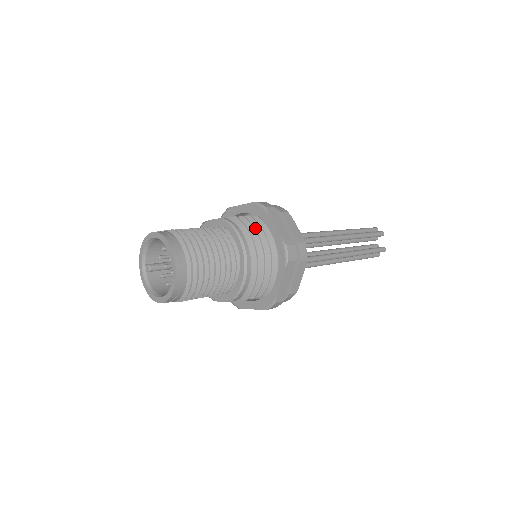
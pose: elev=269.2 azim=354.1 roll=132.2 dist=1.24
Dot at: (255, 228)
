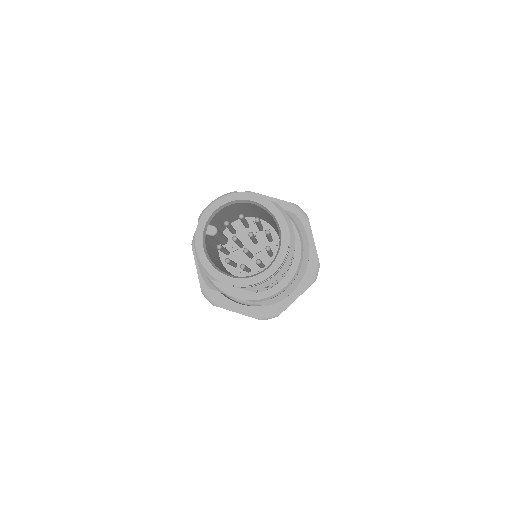
Dot at: occluded
